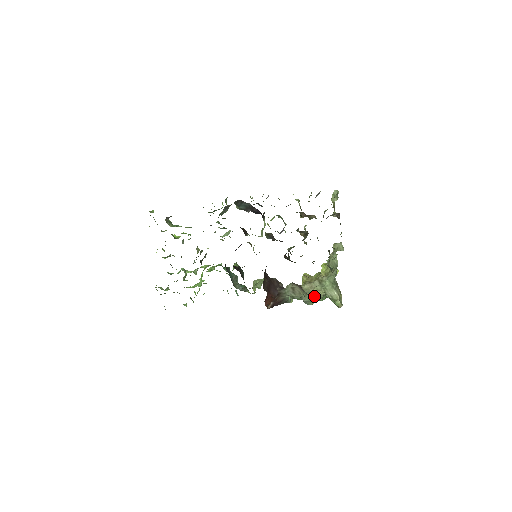
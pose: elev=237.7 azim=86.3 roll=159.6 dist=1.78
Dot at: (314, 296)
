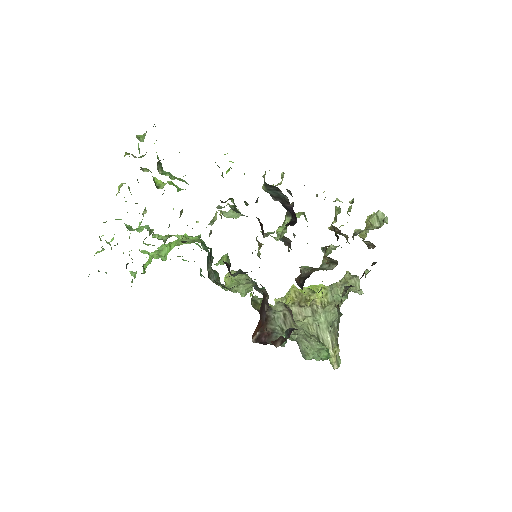
Dot at: (311, 344)
